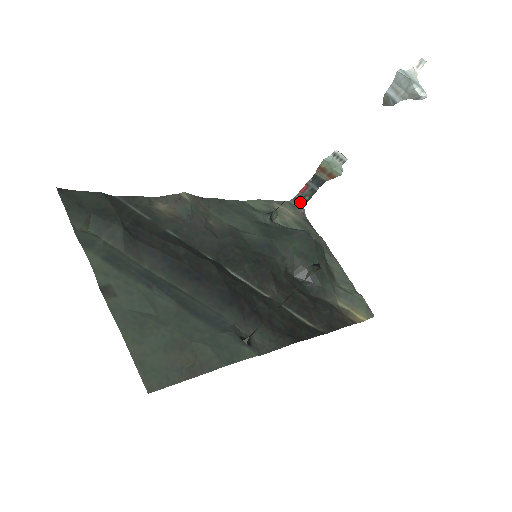
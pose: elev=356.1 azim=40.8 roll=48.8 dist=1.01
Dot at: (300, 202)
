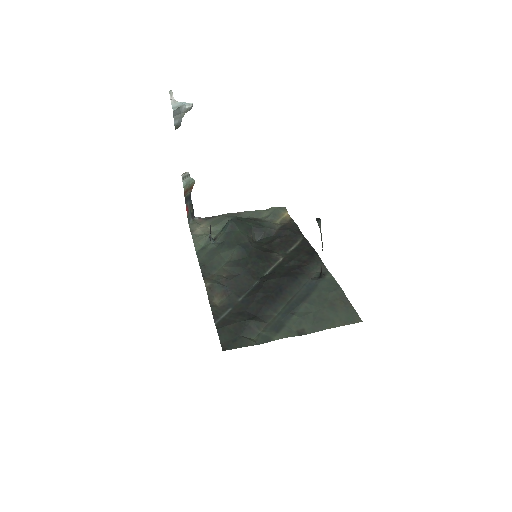
Dot at: (191, 217)
